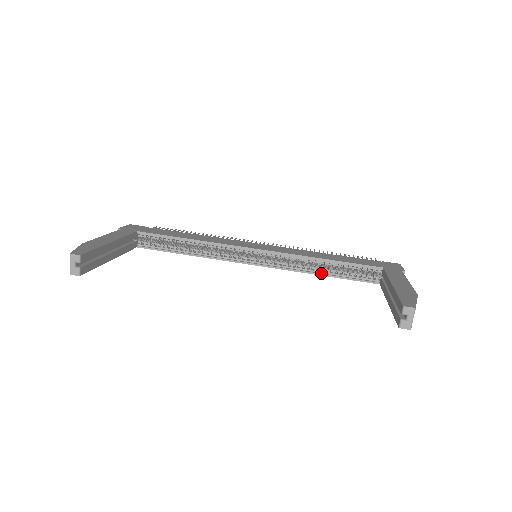
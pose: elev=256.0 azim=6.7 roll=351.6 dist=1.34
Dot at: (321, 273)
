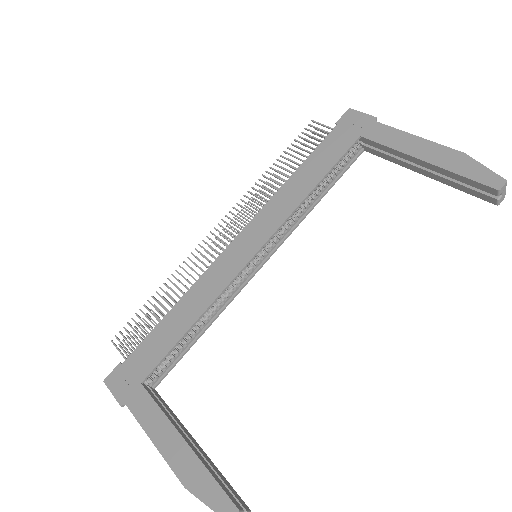
Dot at: (317, 200)
